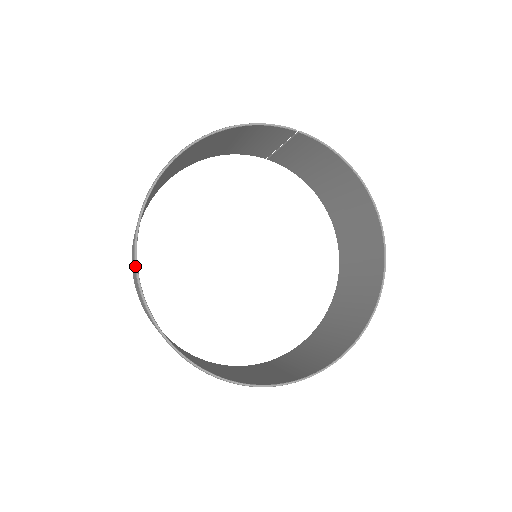
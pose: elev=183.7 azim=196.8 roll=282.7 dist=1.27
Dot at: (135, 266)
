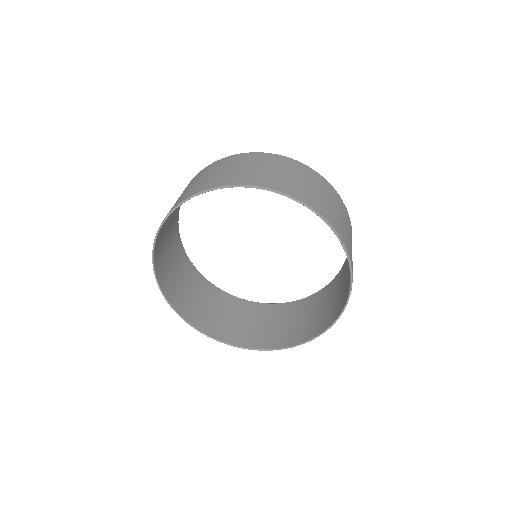
Dot at: (167, 215)
